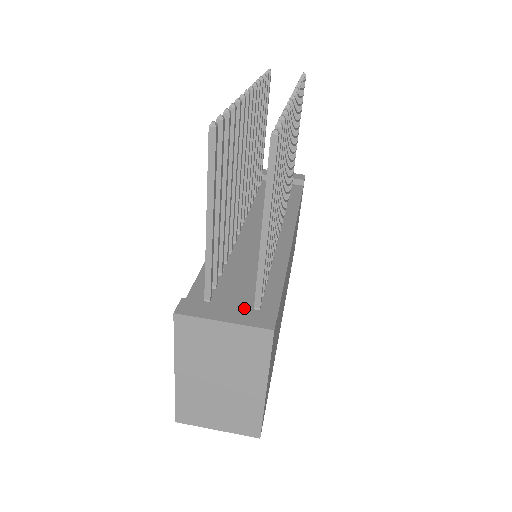
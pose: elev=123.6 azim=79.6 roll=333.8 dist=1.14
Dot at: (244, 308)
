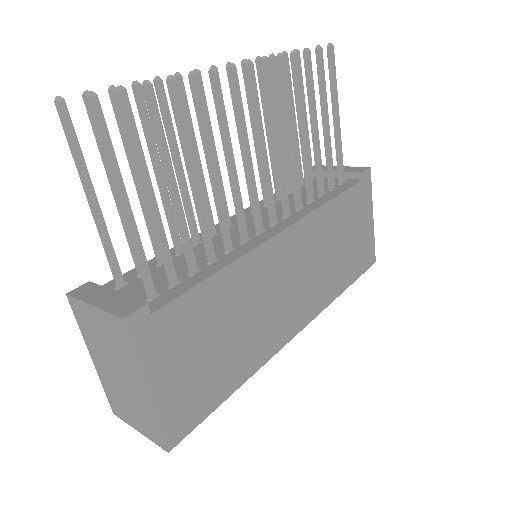
Dot at: (125, 295)
